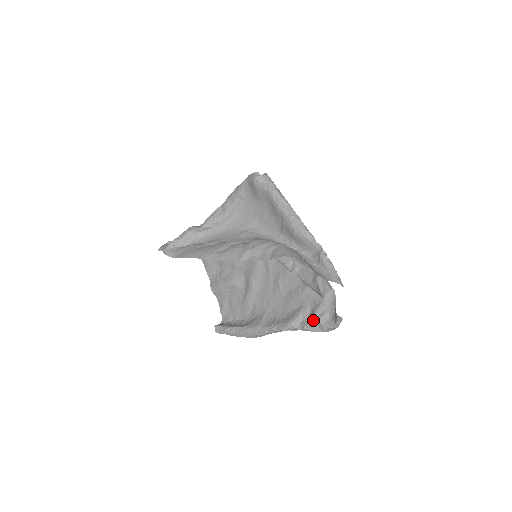
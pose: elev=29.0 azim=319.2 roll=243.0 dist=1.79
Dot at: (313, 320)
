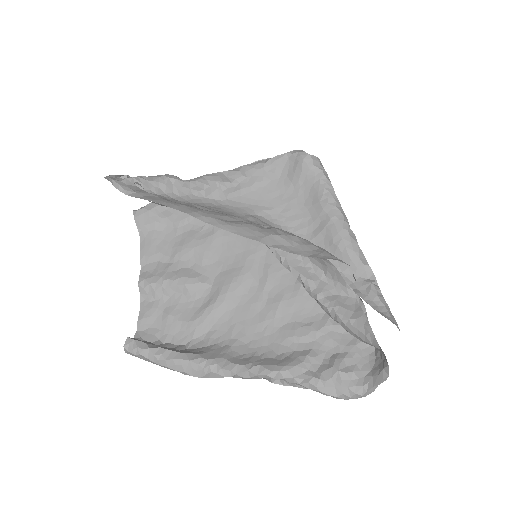
Dot at: (332, 373)
